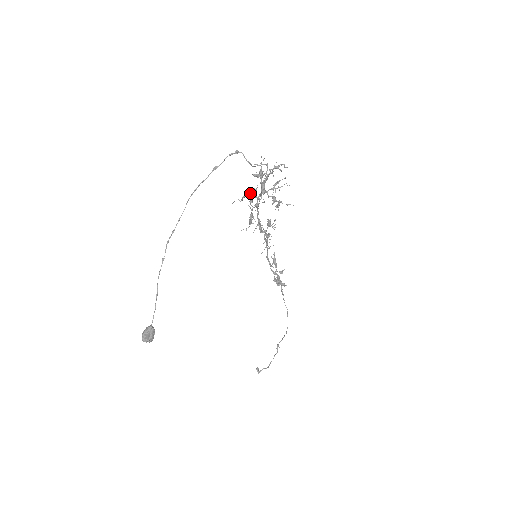
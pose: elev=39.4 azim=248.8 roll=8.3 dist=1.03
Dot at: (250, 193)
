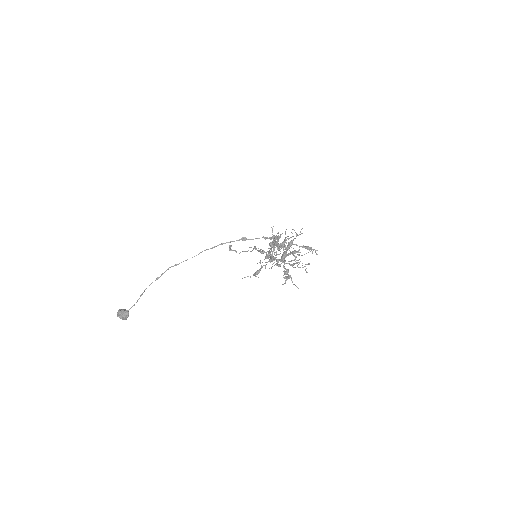
Dot at: (269, 255)
